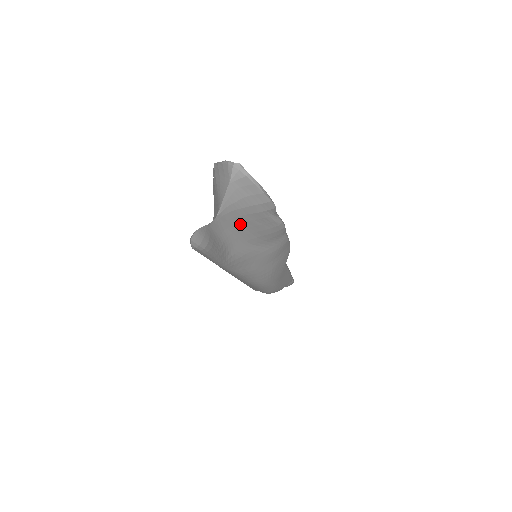
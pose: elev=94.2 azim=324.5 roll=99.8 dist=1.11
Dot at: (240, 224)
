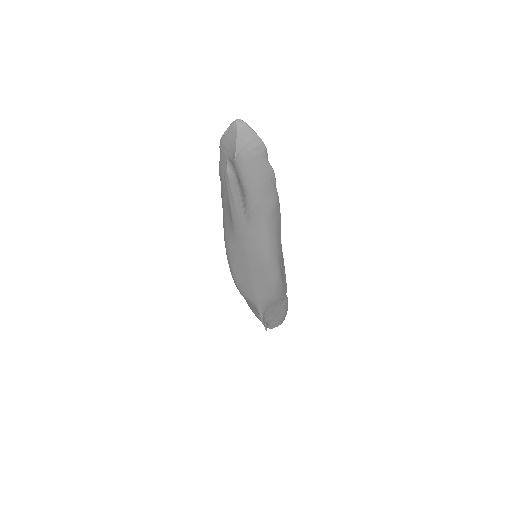
Dot at: (249, 170)
